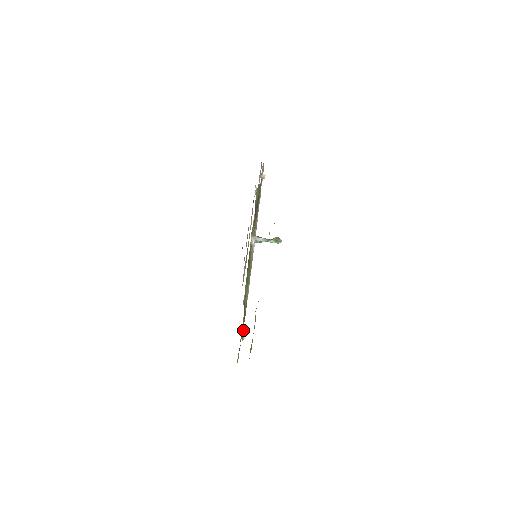
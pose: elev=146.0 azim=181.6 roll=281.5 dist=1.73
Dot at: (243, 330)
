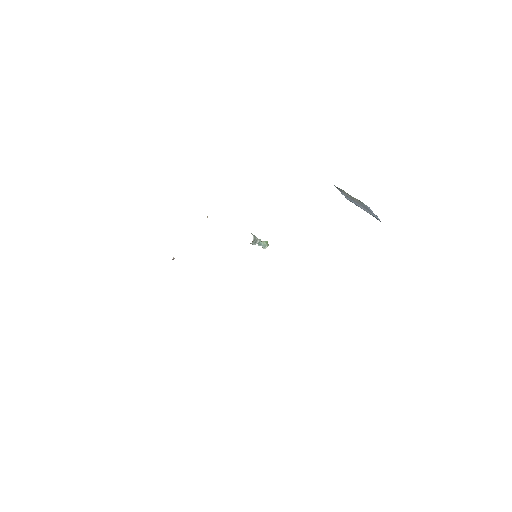
Dot at: occluded
